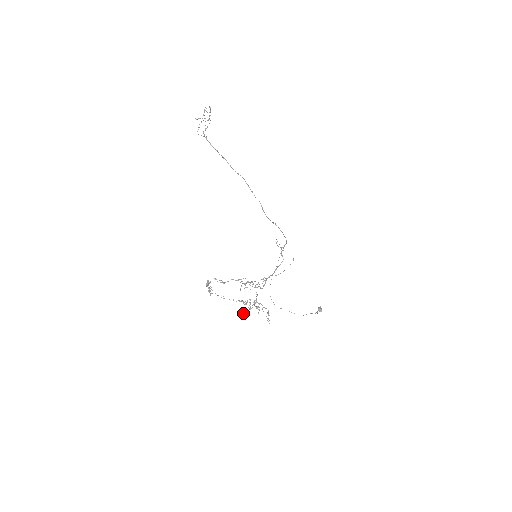
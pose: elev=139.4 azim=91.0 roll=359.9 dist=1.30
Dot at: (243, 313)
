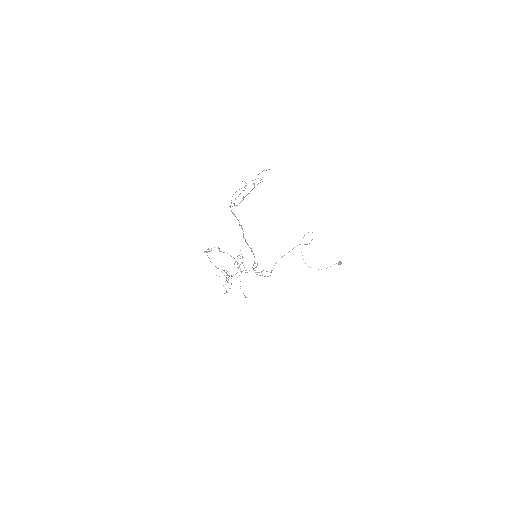
Dot at: occluded
